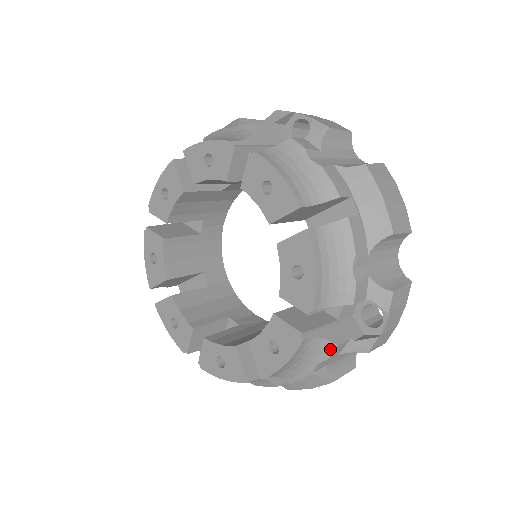
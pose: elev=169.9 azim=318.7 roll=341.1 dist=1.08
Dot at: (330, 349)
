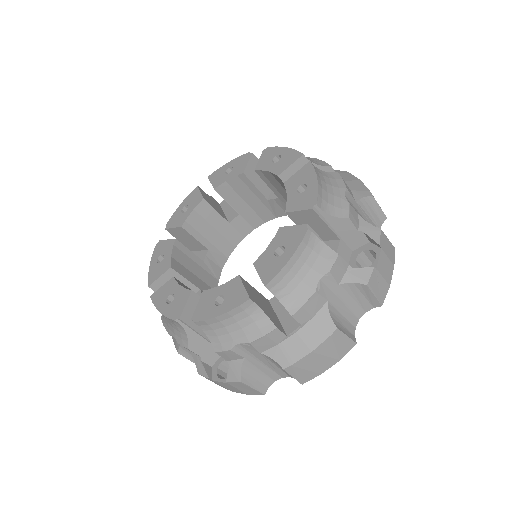
Dot at: (332, 258)
